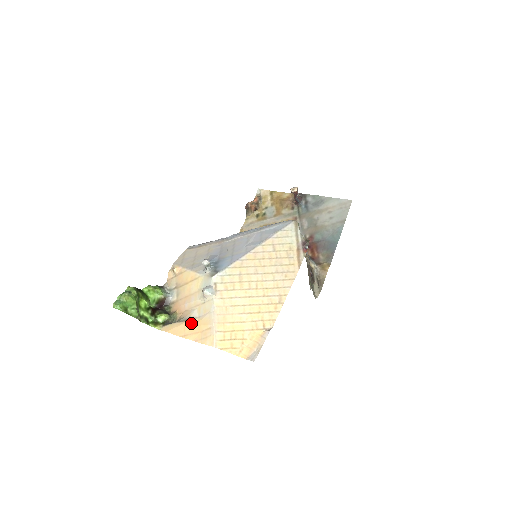
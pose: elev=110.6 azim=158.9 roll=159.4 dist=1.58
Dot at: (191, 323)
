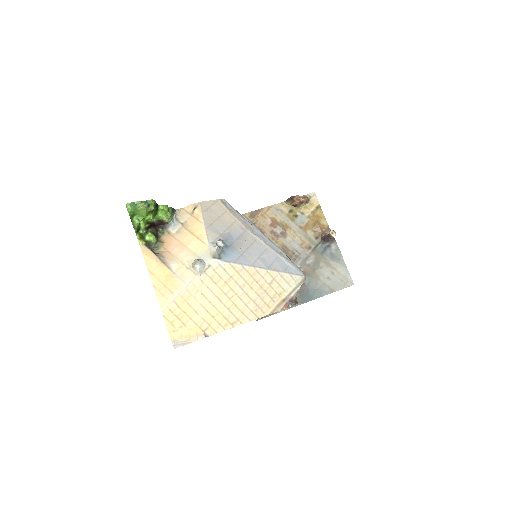
Dot at: (165, 270)
